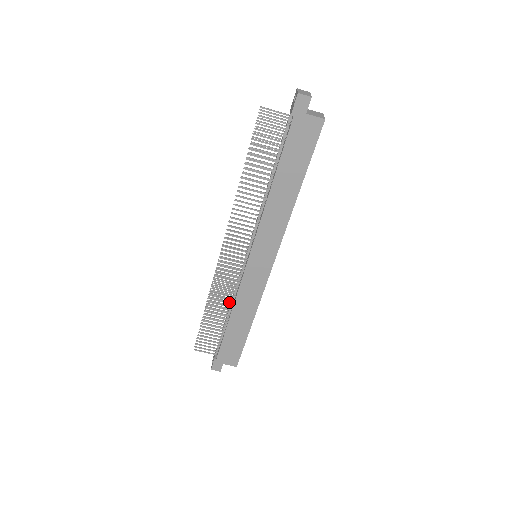
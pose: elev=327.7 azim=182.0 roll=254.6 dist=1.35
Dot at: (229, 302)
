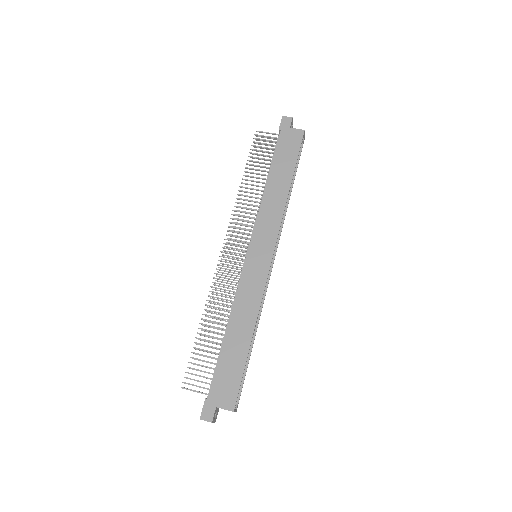
Dot at: (227, 310)
